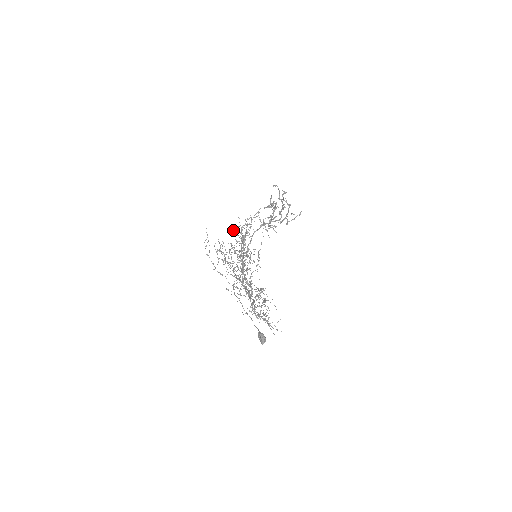
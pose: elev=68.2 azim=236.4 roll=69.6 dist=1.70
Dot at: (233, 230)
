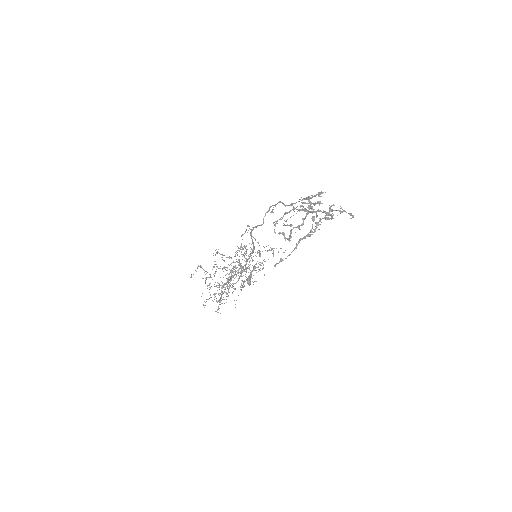
Dot at: occluded
